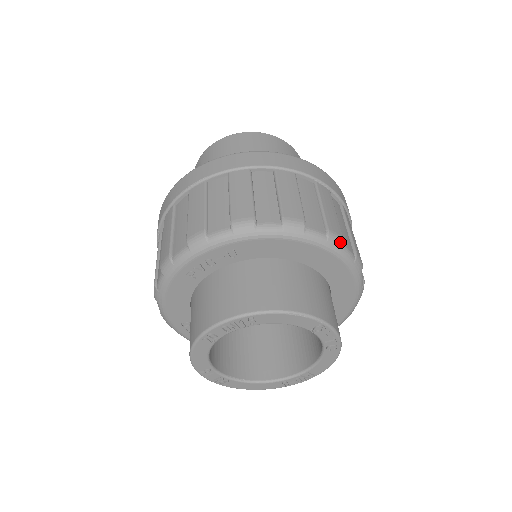
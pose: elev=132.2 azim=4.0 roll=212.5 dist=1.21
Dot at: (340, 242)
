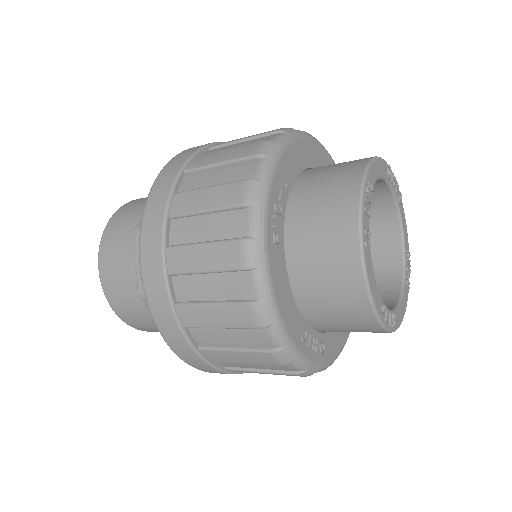
Dot at: occluded
